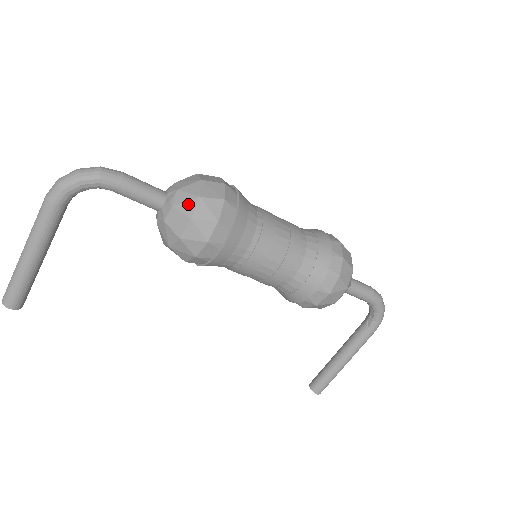
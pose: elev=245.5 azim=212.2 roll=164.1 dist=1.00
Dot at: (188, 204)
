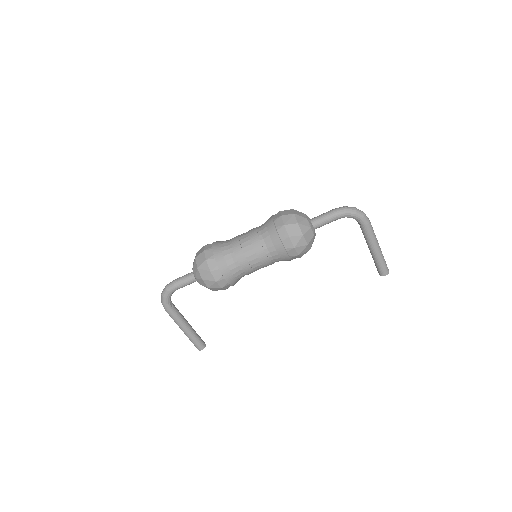
Dot at: (197, 274)
